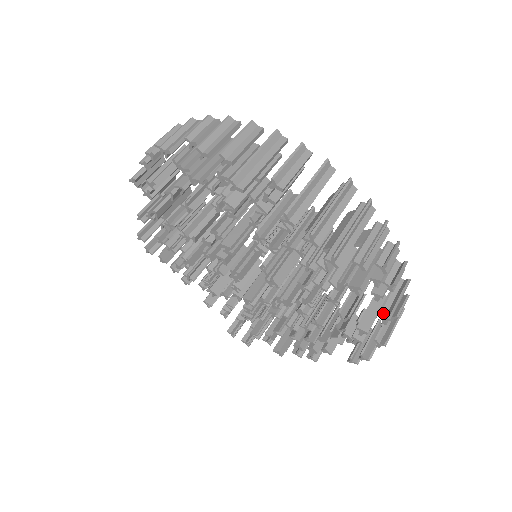
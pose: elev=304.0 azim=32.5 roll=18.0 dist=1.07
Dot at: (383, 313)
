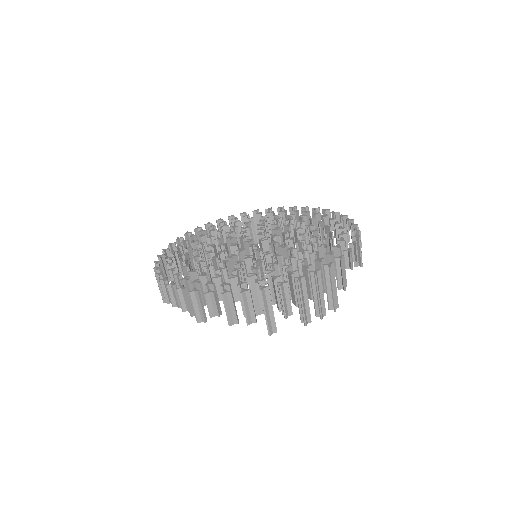
Dot at: (357, 264)
